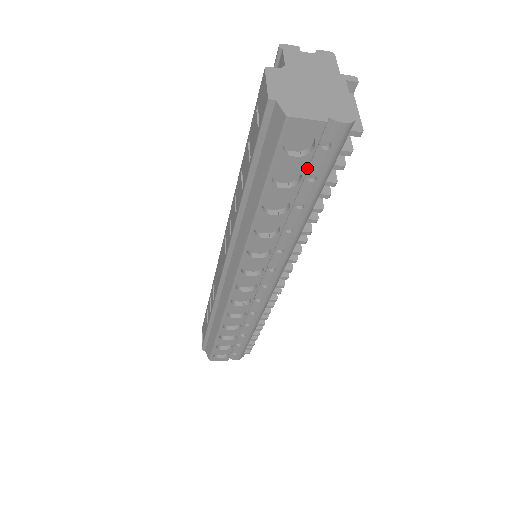
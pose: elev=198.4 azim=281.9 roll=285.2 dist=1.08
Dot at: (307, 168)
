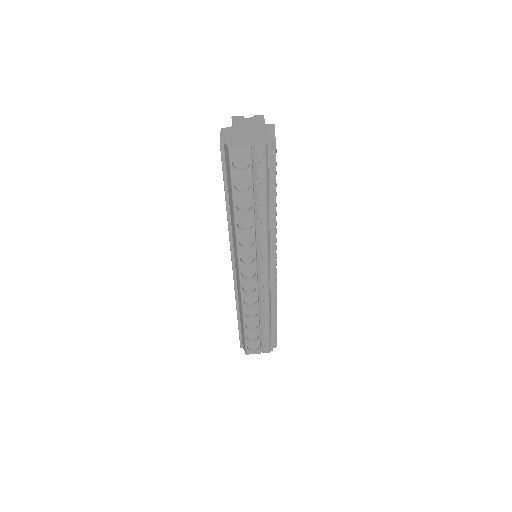
Dot at: (252, 177)
